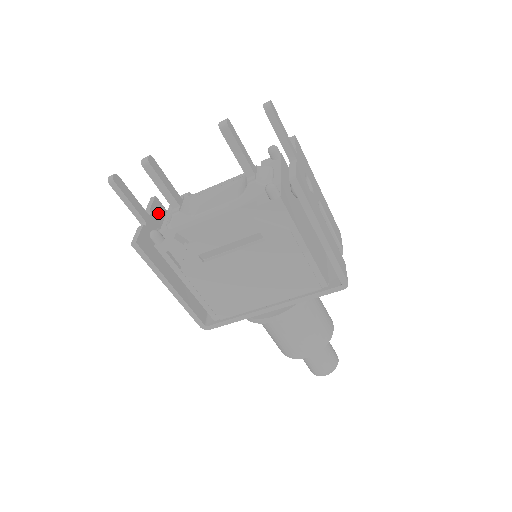
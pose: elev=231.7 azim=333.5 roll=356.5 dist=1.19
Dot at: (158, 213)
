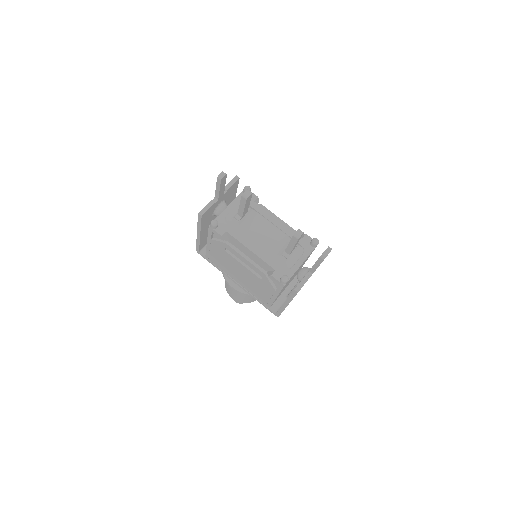
Dot at: (231, 190)
